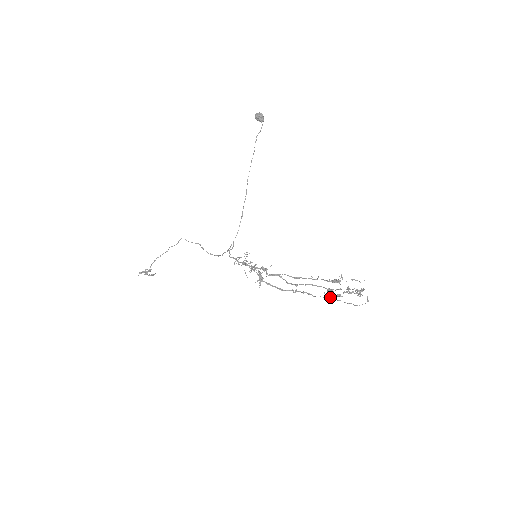
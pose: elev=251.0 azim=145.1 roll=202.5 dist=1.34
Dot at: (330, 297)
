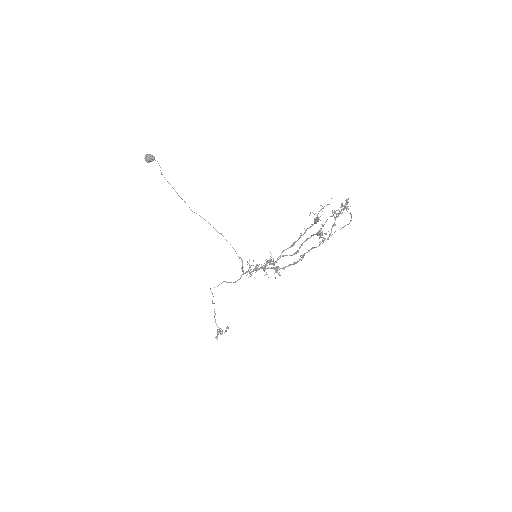
Dot at: (324, 238)
